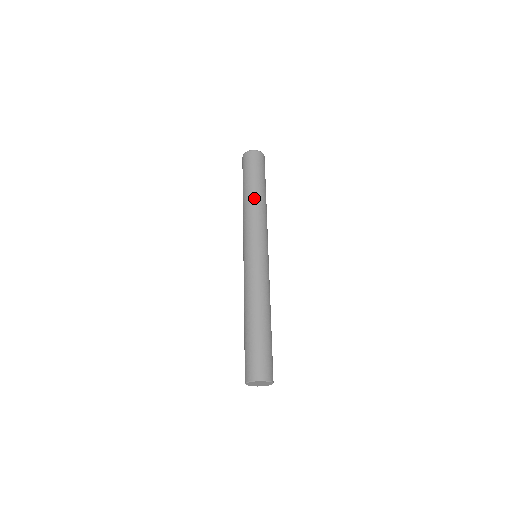
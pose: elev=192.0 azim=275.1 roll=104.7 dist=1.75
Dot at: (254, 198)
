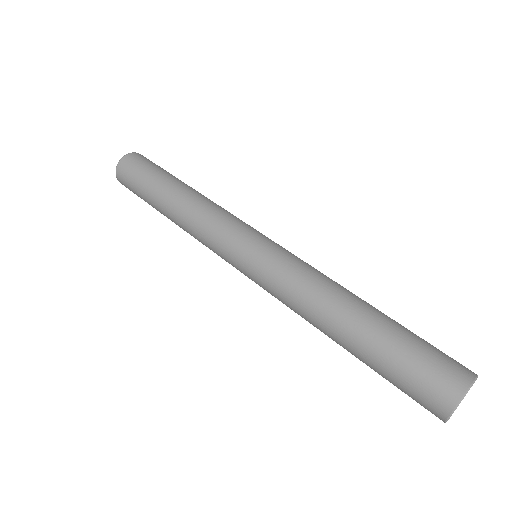
Dot at: (190, 191)
